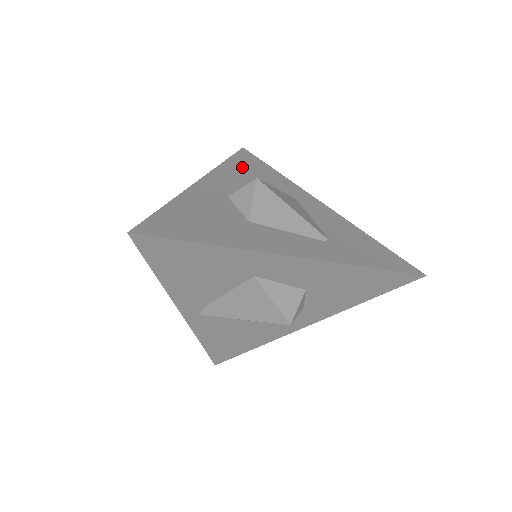
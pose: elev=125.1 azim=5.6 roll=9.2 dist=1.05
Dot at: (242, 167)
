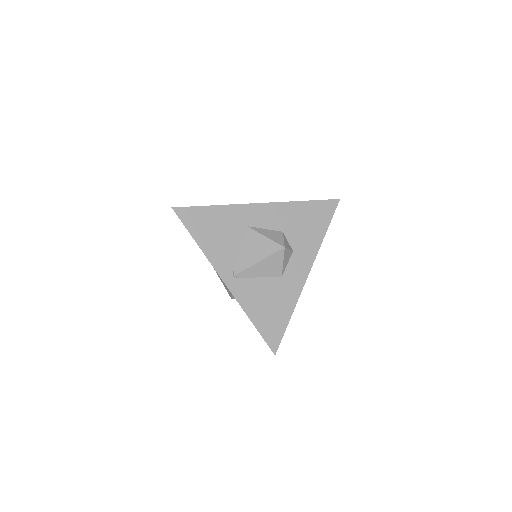
Dot at: occluded
